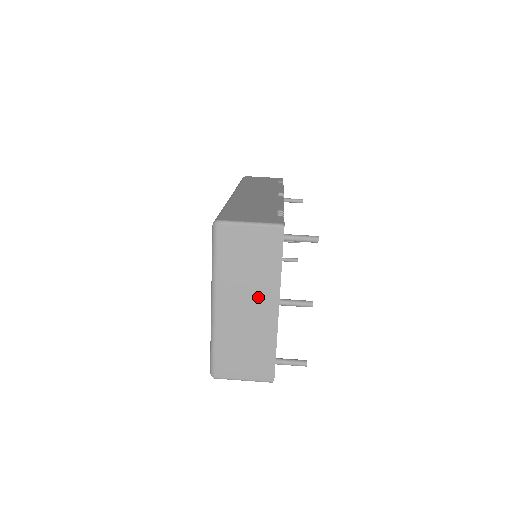
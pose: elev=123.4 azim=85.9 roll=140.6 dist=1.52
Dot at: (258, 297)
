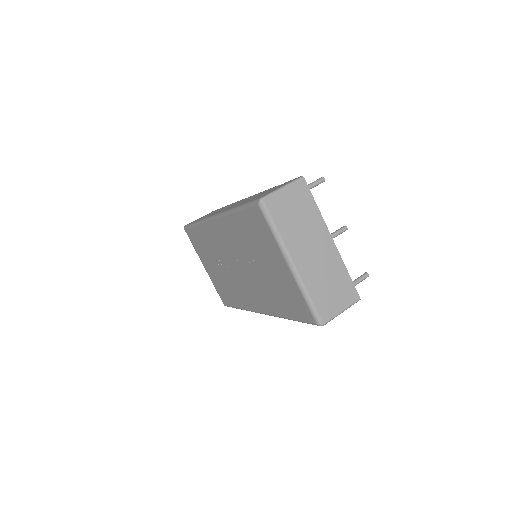
Dot at: (317, 239)
